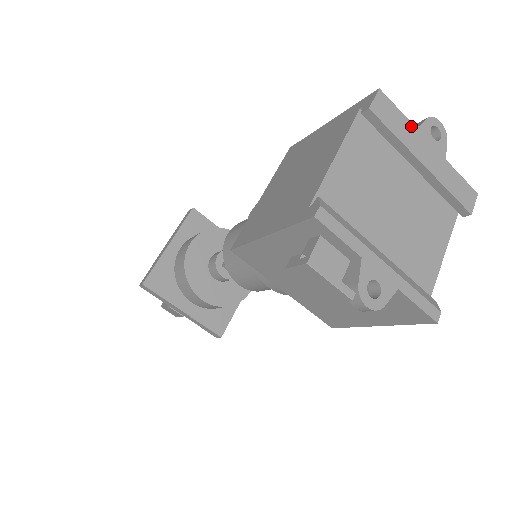
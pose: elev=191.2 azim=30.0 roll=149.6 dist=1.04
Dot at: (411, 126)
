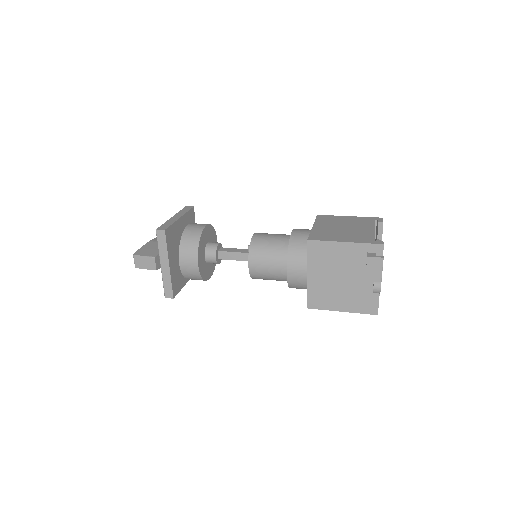
Dot at: occluded
